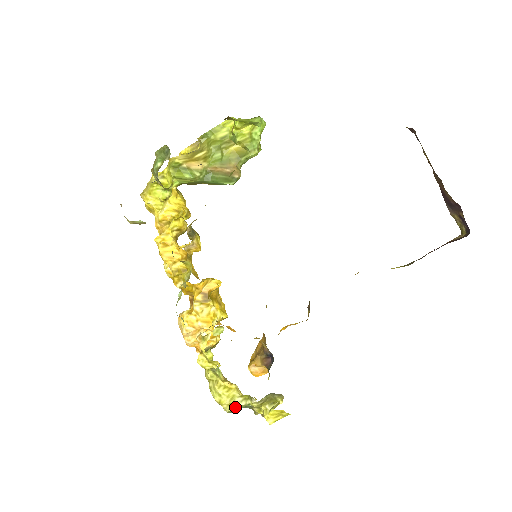
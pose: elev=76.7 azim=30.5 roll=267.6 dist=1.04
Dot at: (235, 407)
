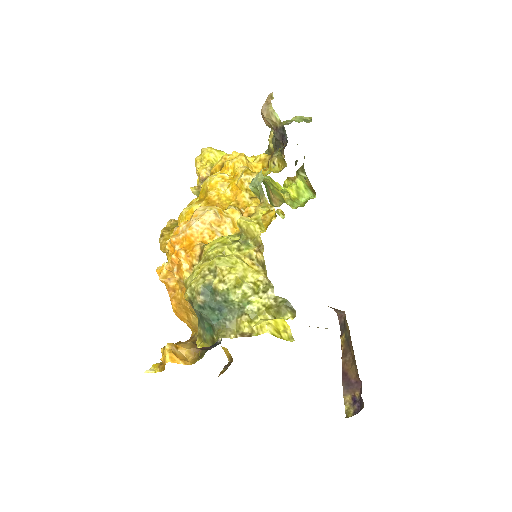
Dot at: (236, 291)
